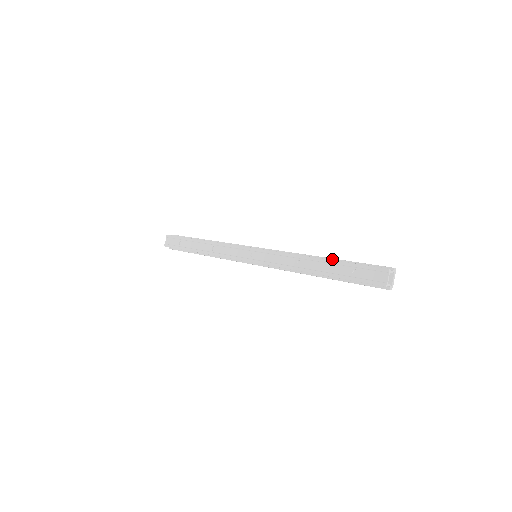
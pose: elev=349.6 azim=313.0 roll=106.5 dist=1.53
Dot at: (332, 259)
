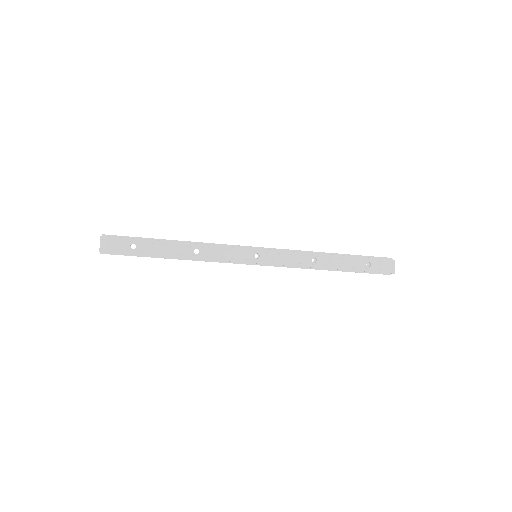
Dot at: (341, 254)
